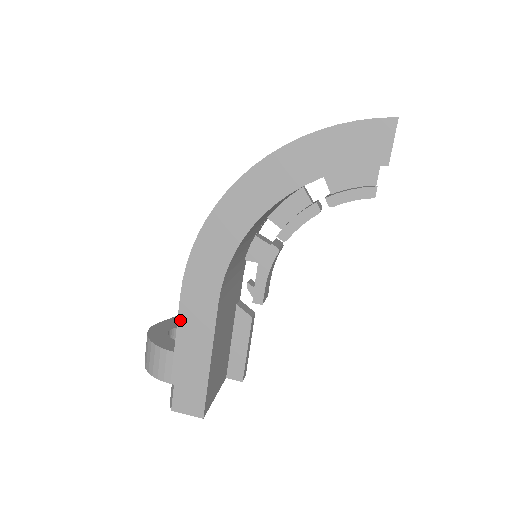
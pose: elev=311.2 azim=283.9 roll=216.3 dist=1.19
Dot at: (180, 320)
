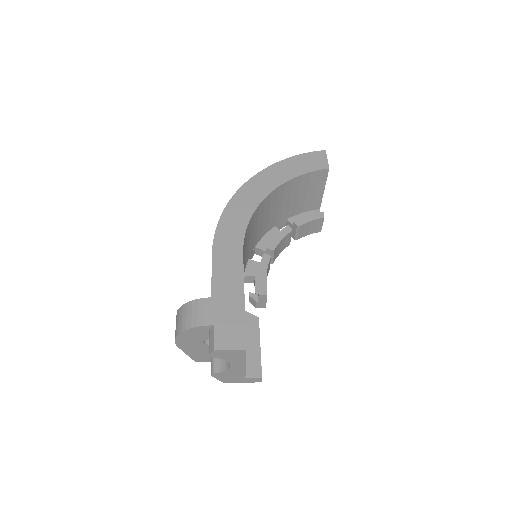
Dot at: (214, 272)
